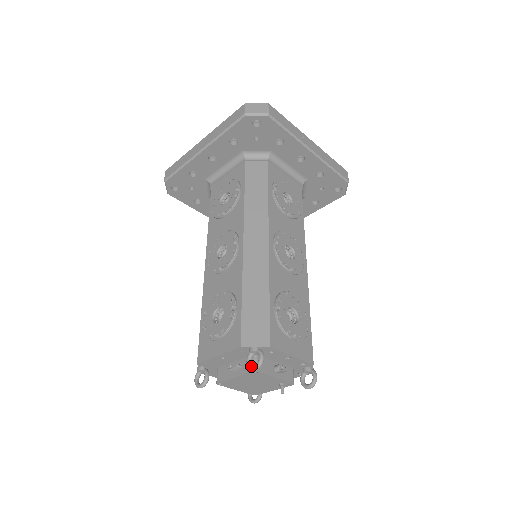
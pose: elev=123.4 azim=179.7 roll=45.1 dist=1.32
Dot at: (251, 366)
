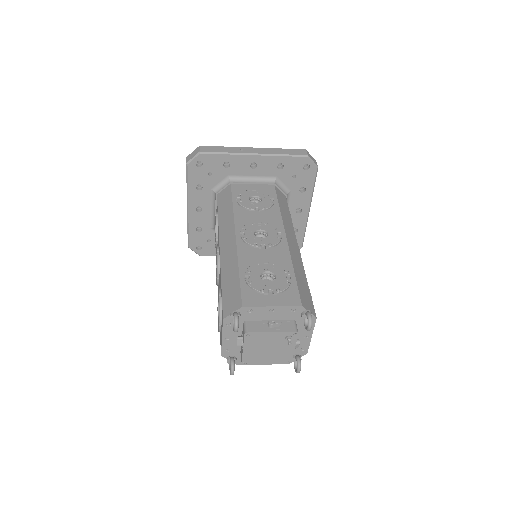
Dot at: (233, 329)
